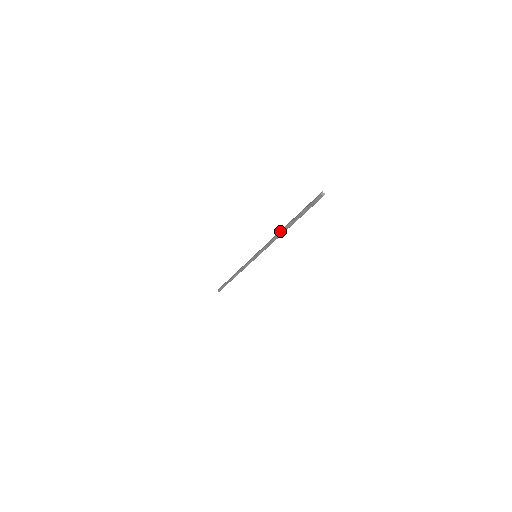
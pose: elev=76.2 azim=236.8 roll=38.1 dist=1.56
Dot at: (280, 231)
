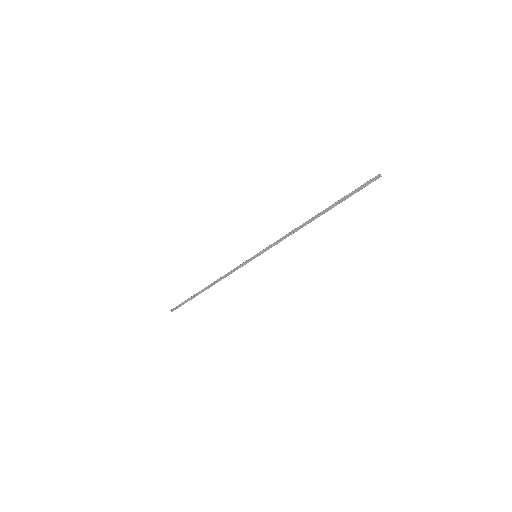
Dot at: (307, 221)
